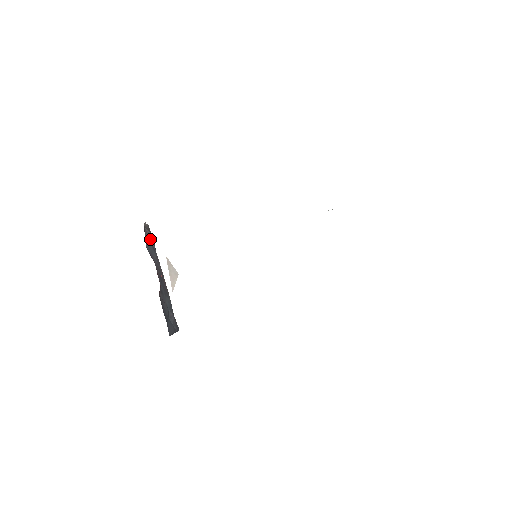
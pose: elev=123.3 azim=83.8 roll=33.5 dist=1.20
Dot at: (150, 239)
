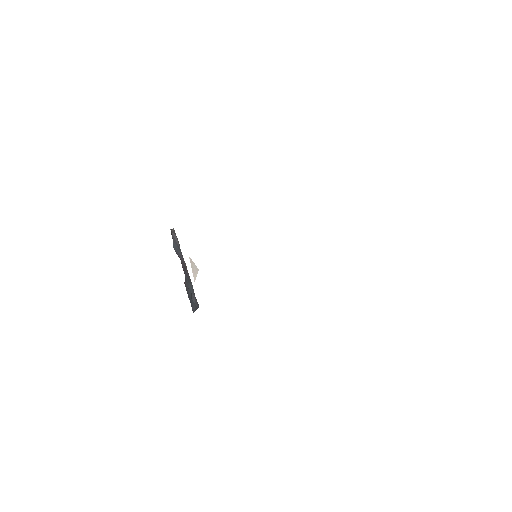
Dot at: (176, 240)
